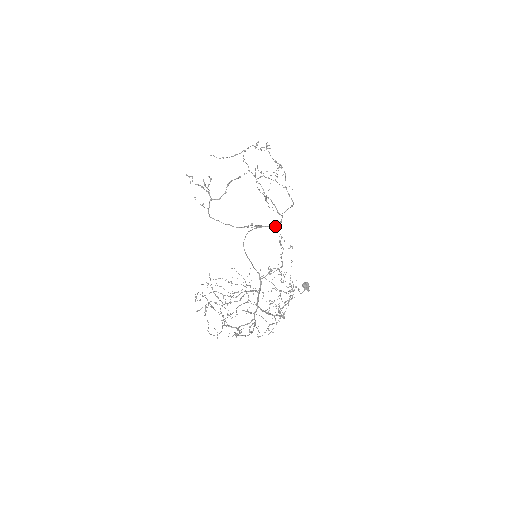
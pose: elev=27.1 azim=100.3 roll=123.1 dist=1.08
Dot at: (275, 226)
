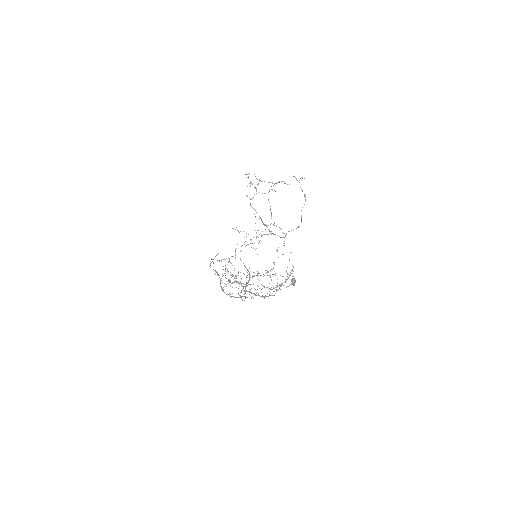
Dot at: (281, 237)
